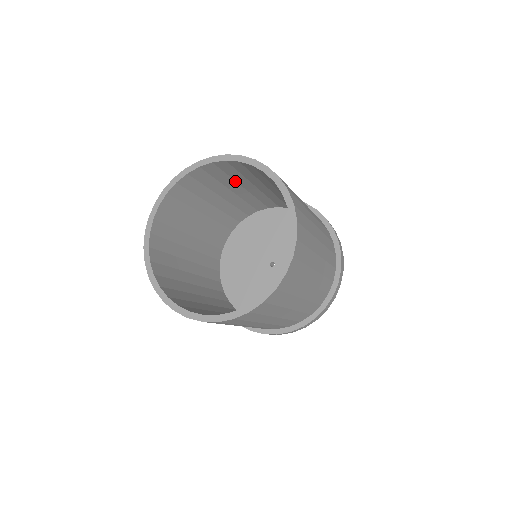
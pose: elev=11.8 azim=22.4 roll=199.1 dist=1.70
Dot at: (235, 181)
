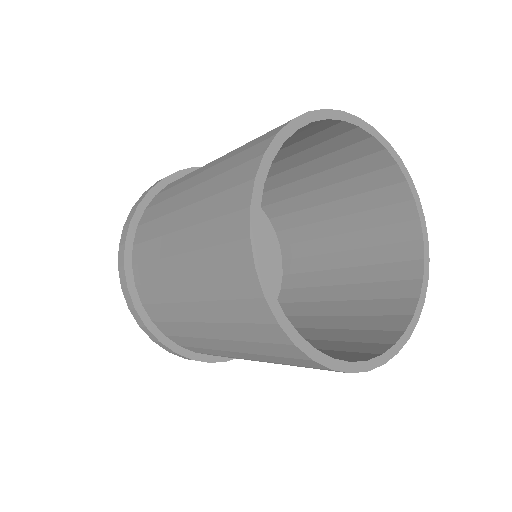
Dot at: (328, 168)
